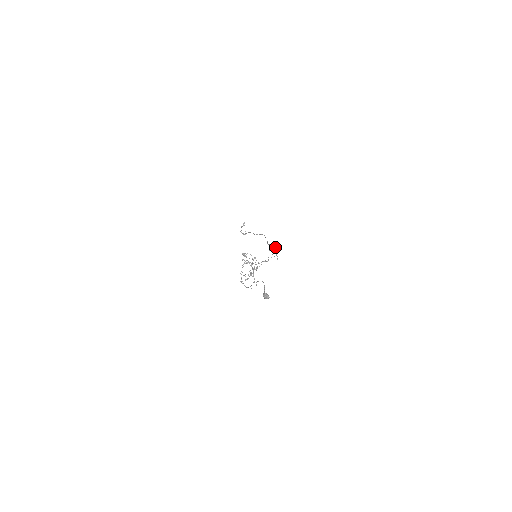
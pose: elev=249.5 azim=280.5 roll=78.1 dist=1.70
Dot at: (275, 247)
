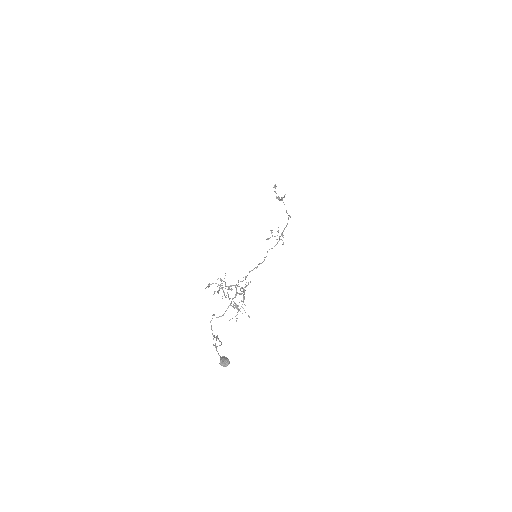
Dot at: occluded
